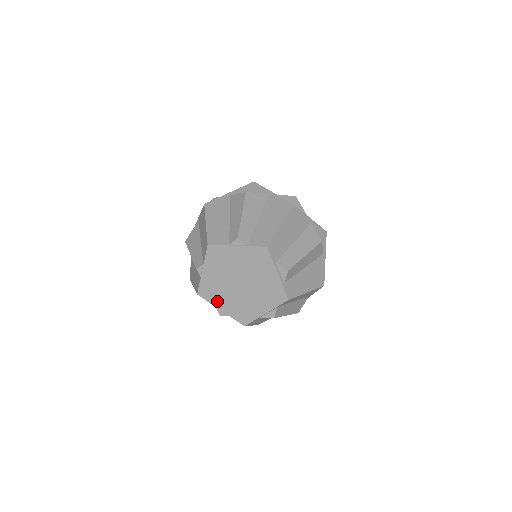
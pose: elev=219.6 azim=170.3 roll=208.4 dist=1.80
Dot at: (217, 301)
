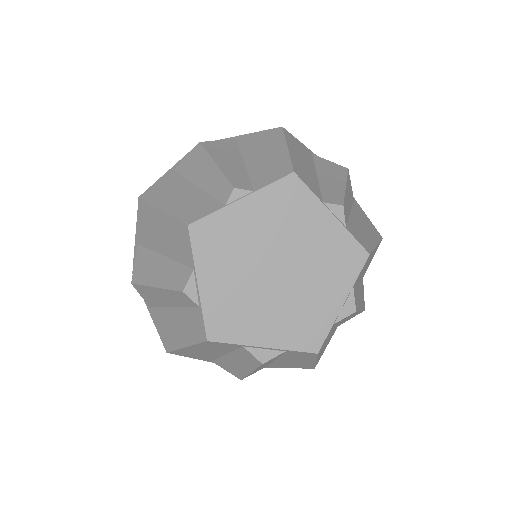
Dot at: (209, 264)
